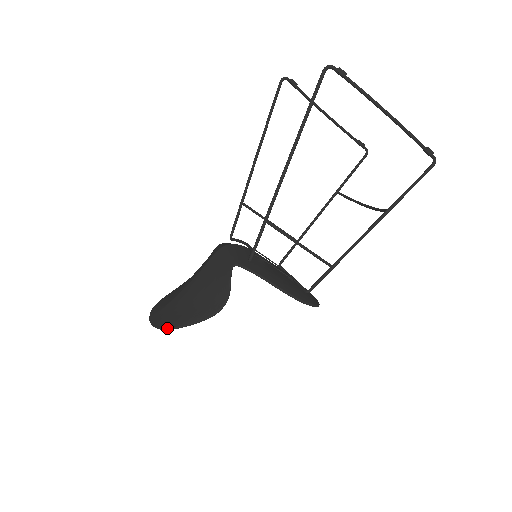
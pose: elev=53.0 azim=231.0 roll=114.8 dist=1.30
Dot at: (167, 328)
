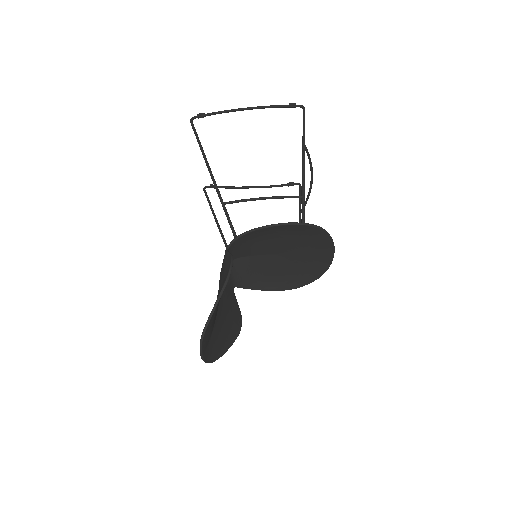
Dot at: (205, 324)
